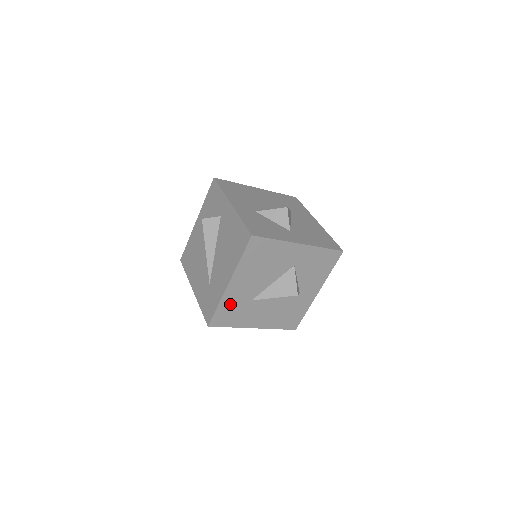
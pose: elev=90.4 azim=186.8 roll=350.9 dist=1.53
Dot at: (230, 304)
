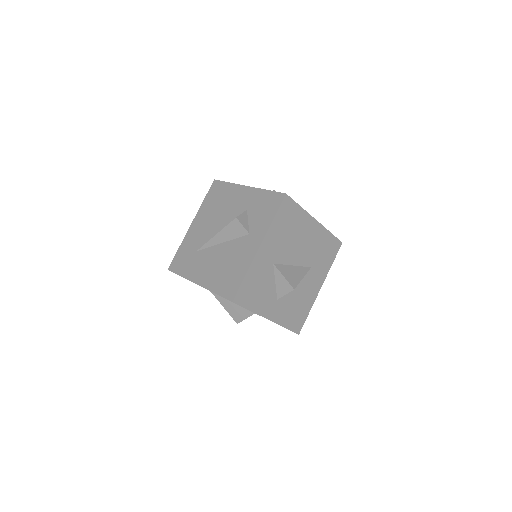
Dot at: occluded
